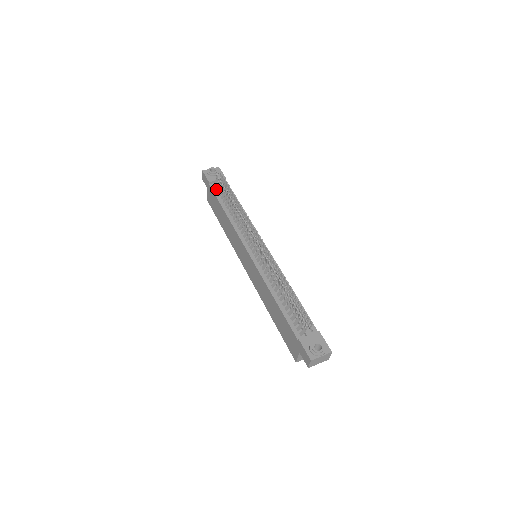
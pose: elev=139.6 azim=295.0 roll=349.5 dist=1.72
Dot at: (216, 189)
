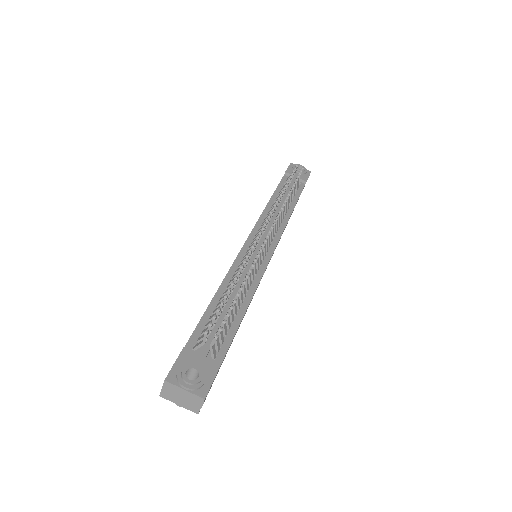
Dot at: (286, 181)
